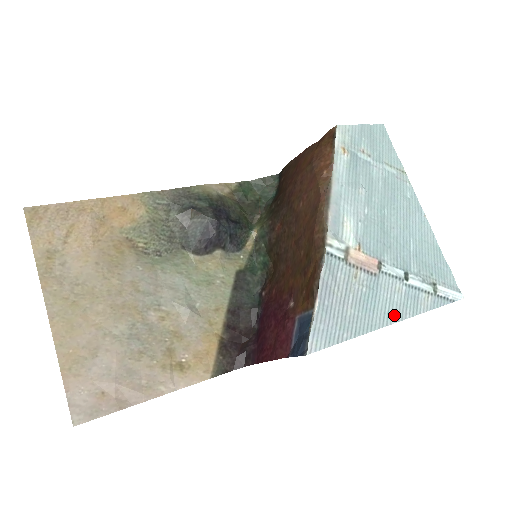
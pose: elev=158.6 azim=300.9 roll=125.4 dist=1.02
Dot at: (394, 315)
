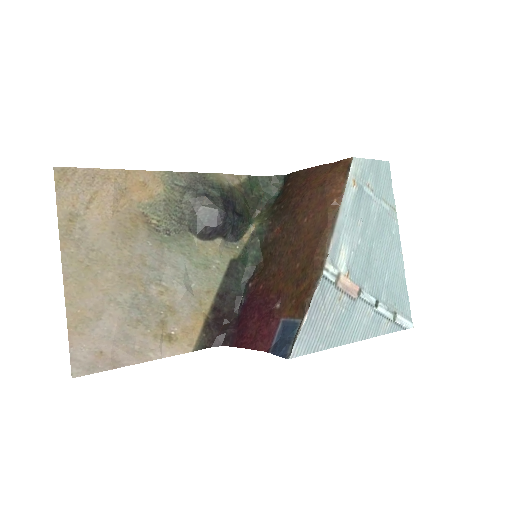
Dot at: (360, 334)
